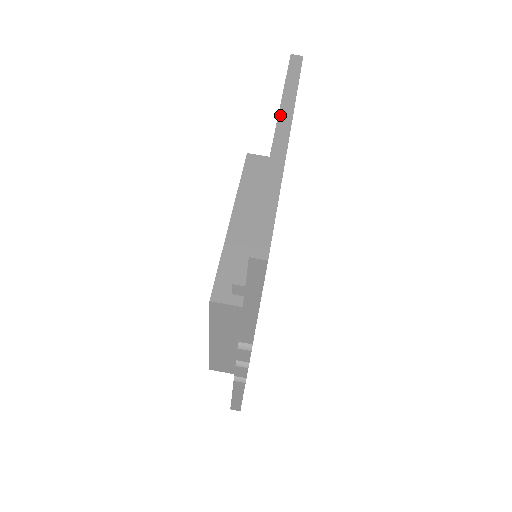
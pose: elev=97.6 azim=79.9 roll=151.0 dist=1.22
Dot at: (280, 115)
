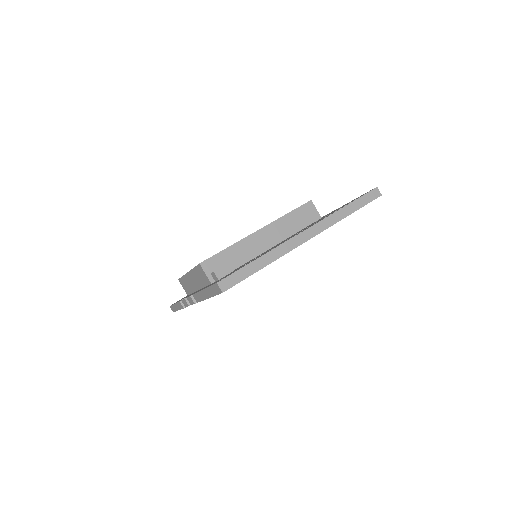
Dot at: (321, 222)
